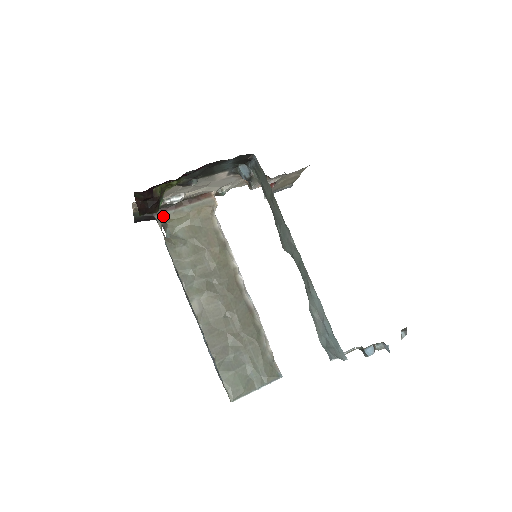
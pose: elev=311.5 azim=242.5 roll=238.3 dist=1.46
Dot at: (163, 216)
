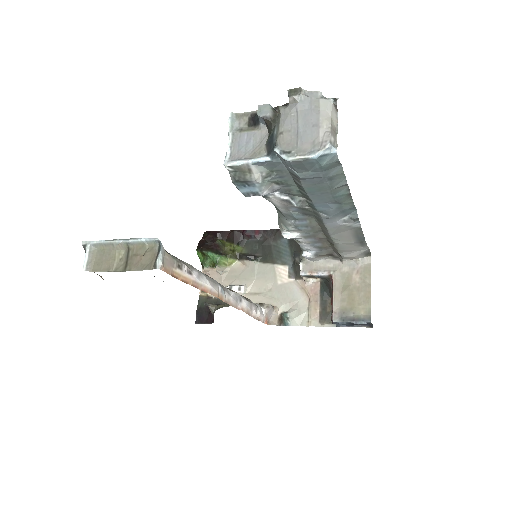
Dot at: (218, 305)
